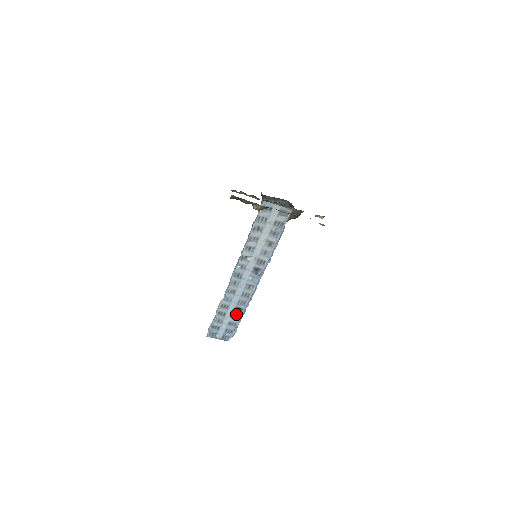
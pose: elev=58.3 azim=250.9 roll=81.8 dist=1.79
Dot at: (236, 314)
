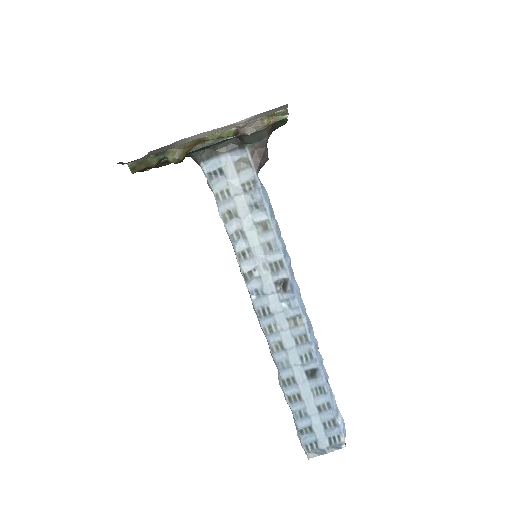
Dot at: (316, 385)
